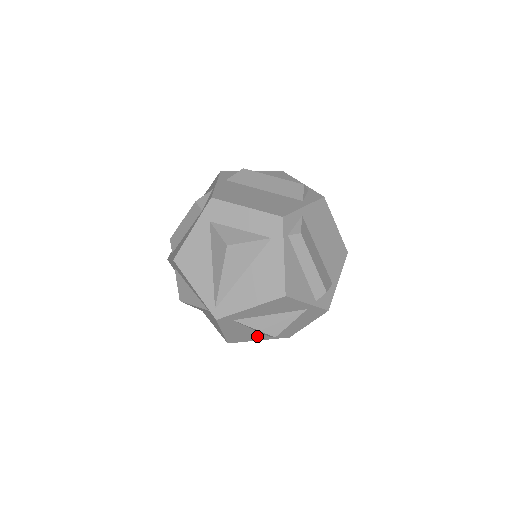
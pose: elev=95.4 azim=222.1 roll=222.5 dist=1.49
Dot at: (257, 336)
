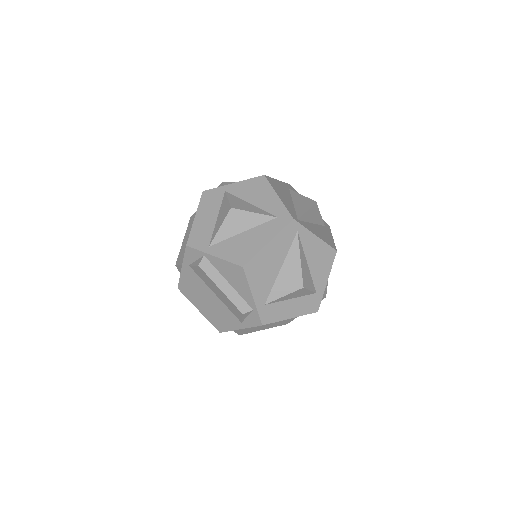
Dot at: occluded
